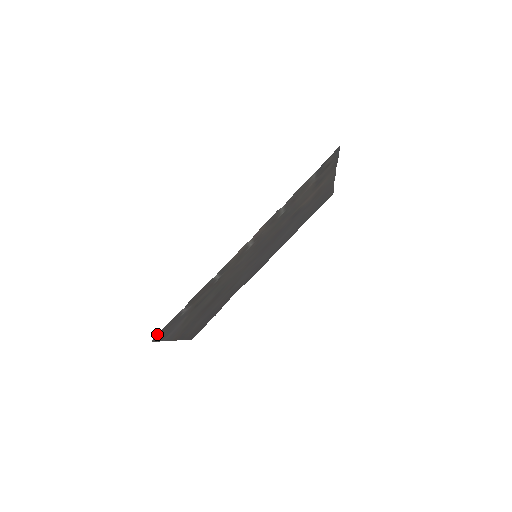
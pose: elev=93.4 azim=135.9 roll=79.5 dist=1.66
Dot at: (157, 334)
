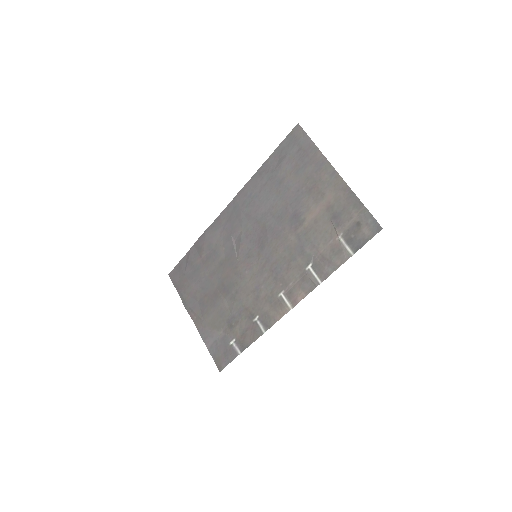
Dot at: (223, 368)
